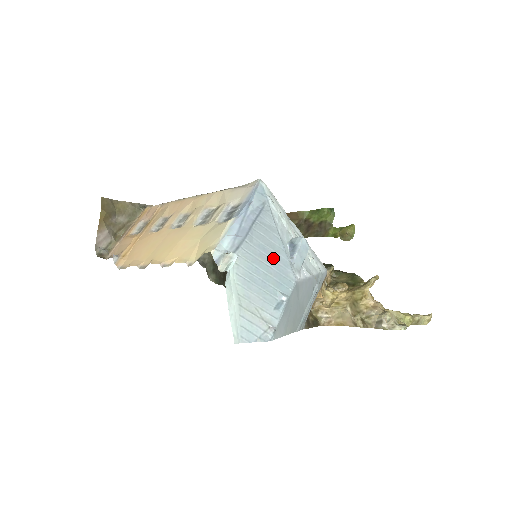
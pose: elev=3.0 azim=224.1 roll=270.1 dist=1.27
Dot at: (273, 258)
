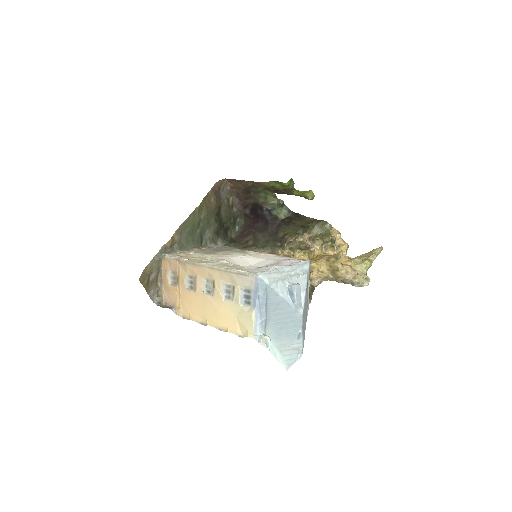
Dot at: (285, 315)
